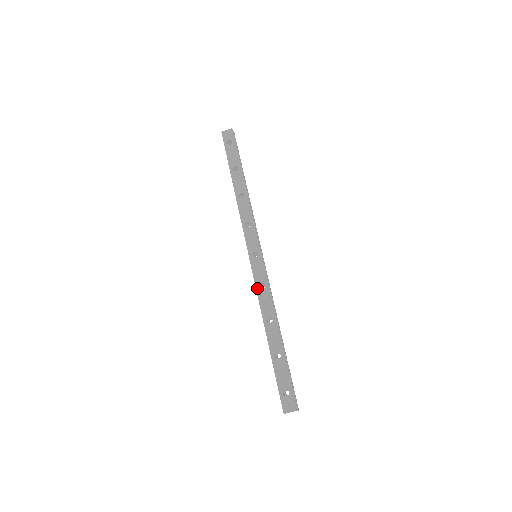
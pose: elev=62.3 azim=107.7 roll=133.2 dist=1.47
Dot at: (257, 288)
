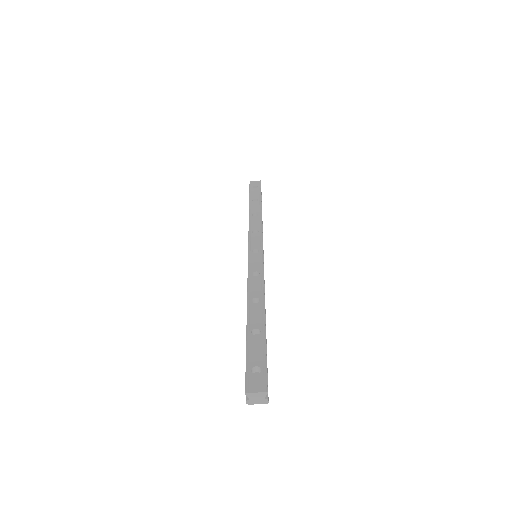
Dot at: (249, 274)
